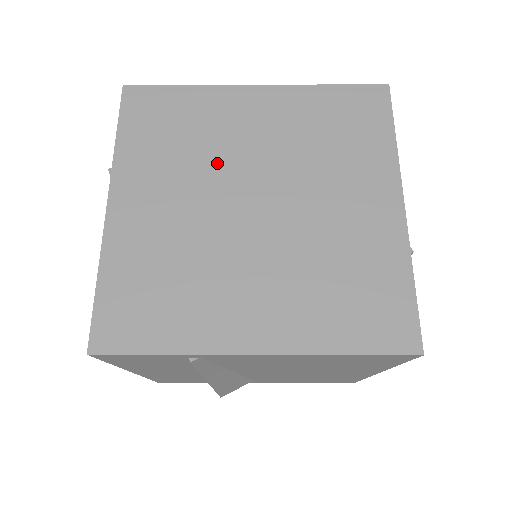
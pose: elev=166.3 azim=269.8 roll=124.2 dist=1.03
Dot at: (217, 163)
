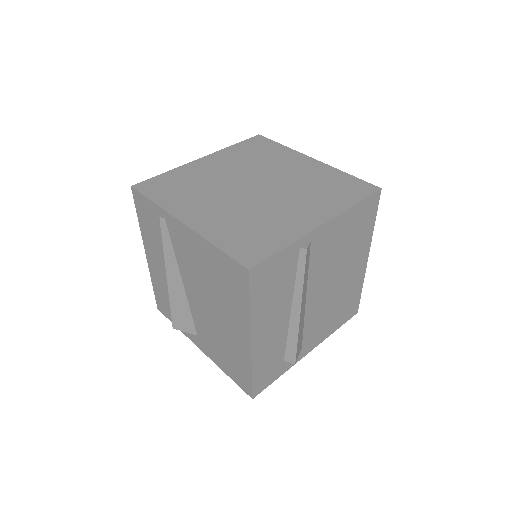
Dot at: (259, 169)
